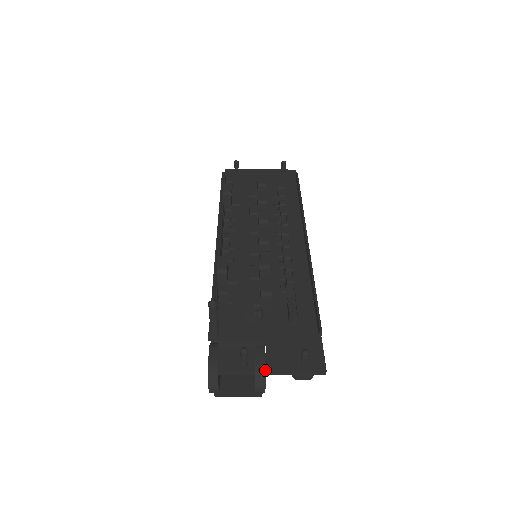
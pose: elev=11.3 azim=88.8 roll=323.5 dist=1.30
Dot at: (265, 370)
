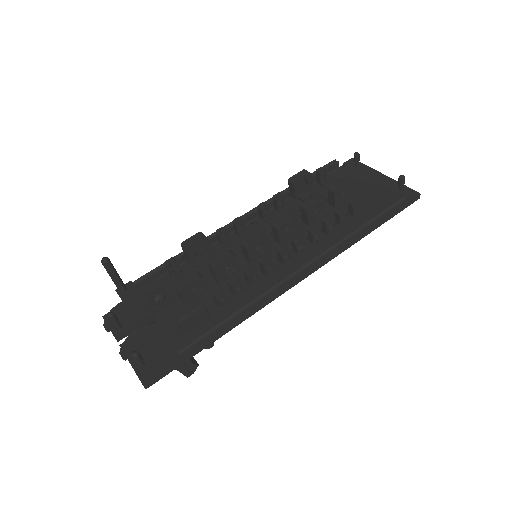
Dot at: occluded
